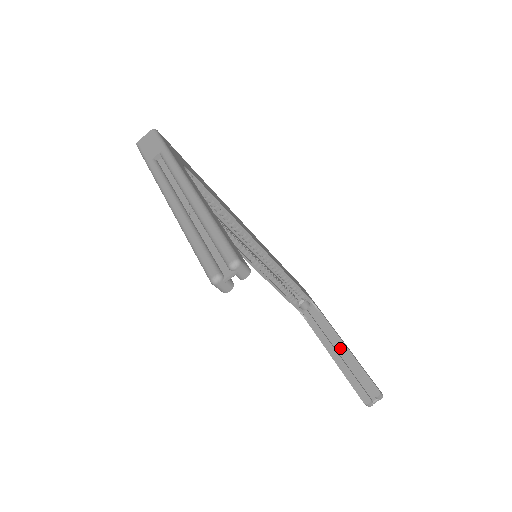
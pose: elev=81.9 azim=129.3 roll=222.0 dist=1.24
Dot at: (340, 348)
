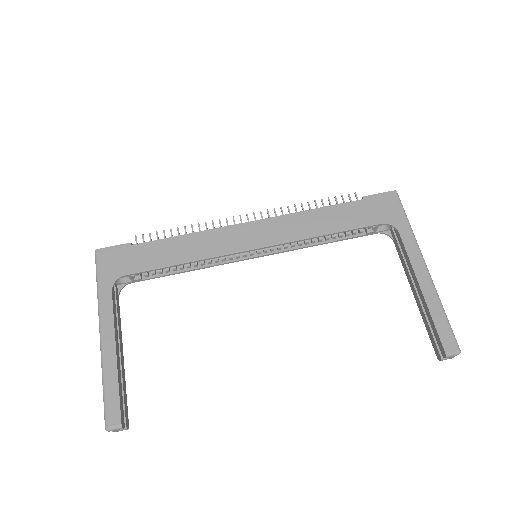
Dot at: (416, 287)
